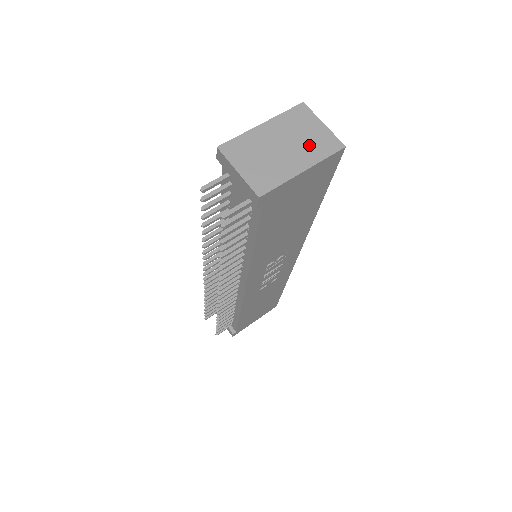
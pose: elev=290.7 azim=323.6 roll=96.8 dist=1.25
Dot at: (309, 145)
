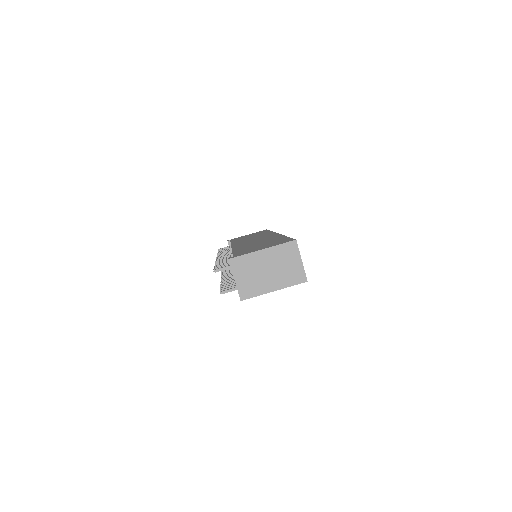
Dot at: (285, 274)
